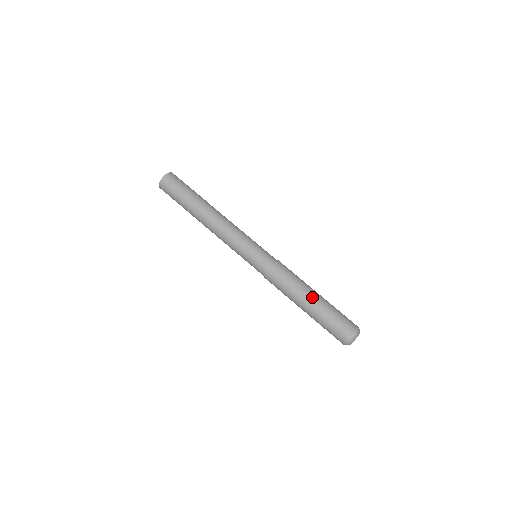
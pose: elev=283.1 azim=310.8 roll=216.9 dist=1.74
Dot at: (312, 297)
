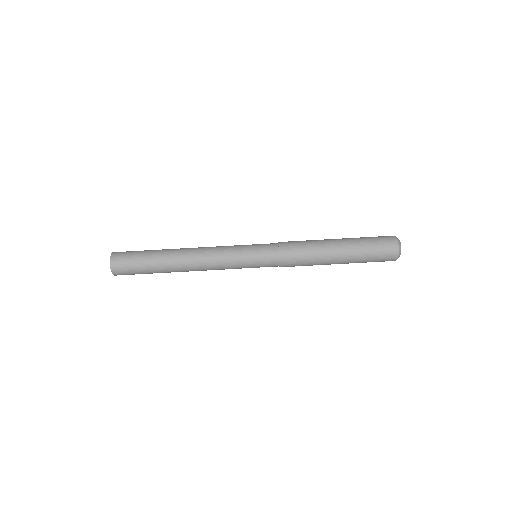
Dot at: (337, 256)
